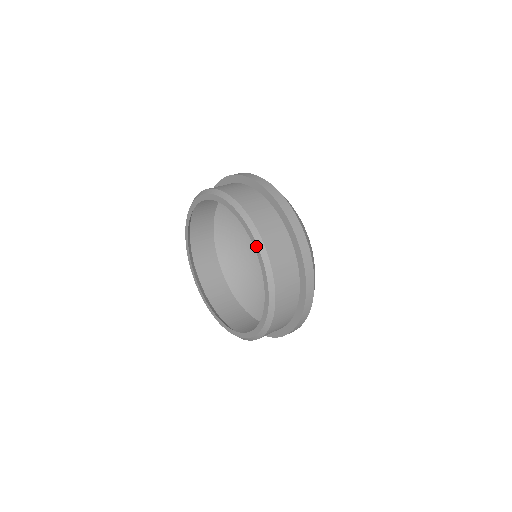
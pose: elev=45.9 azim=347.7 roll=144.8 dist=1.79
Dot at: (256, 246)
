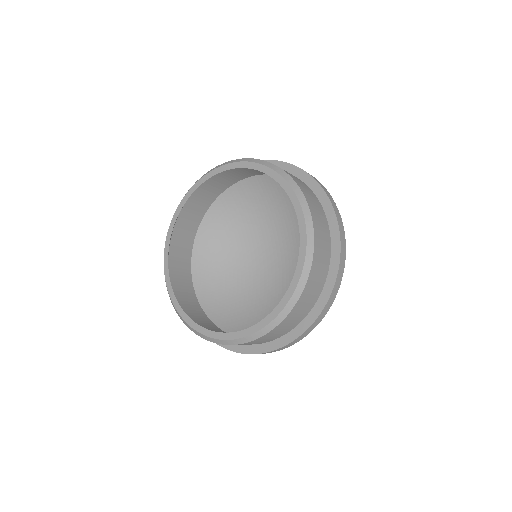
Dot at: (297, 278)
